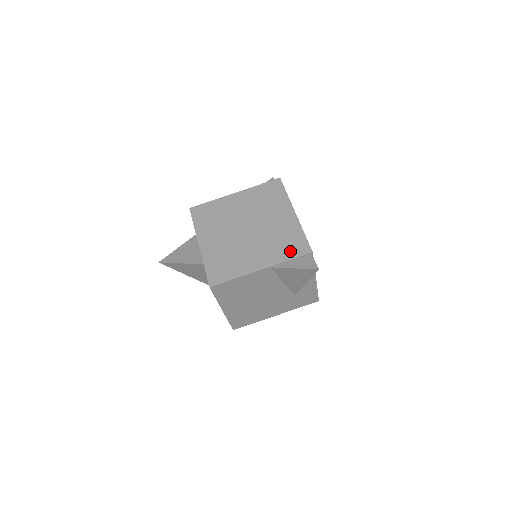
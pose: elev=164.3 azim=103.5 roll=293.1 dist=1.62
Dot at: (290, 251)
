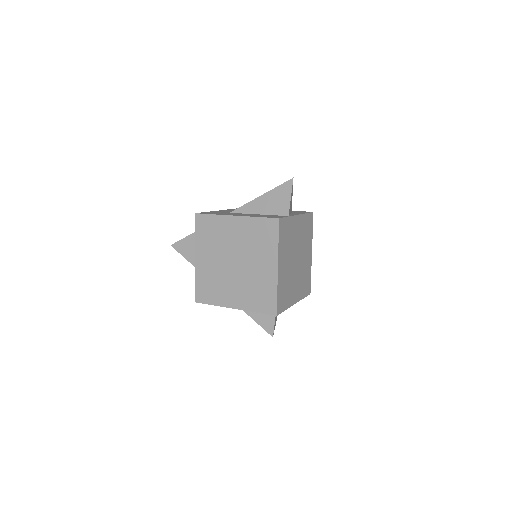
Dot at: (260, 305)
